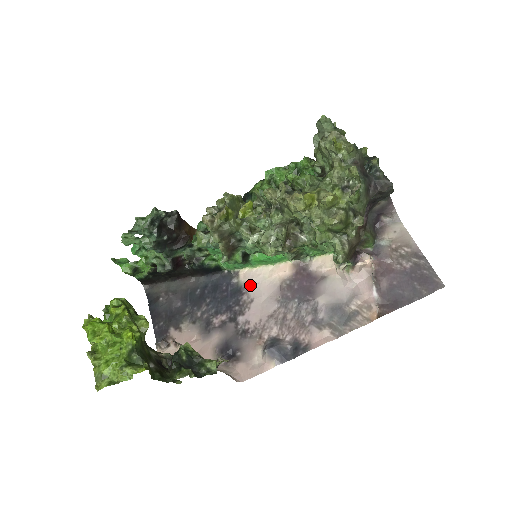
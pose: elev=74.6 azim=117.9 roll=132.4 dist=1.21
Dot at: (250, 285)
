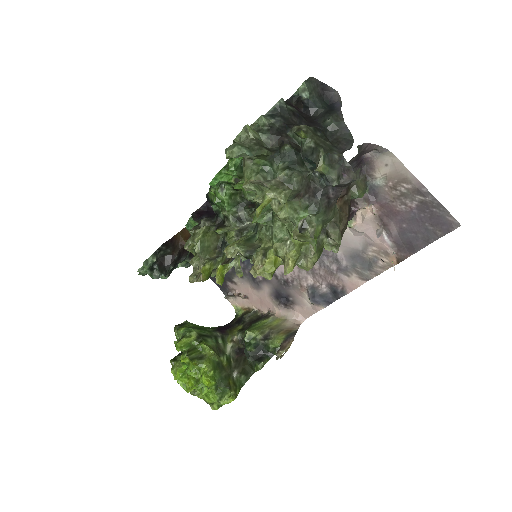
Dot at: occluded
